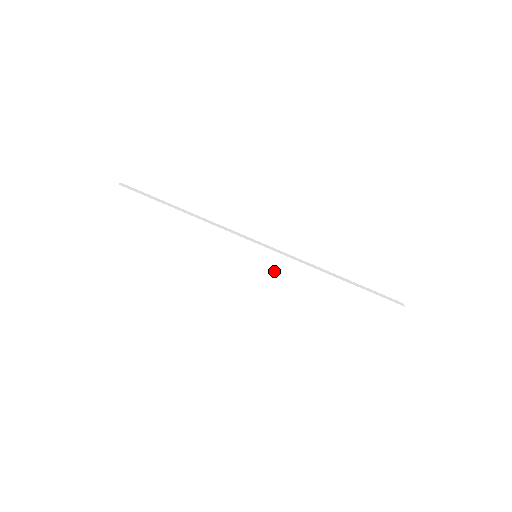
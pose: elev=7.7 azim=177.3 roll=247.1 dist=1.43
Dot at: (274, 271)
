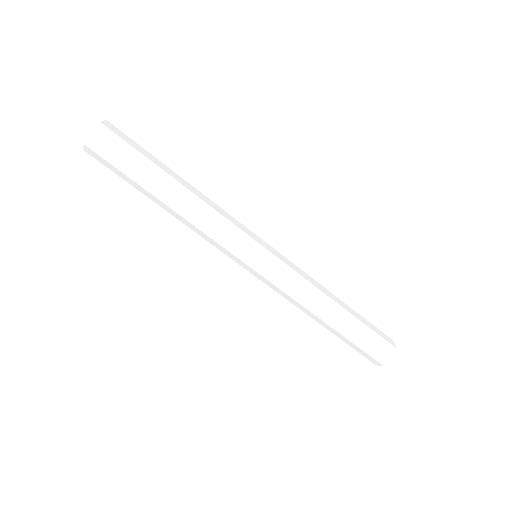
Dot at: (282, 273)
